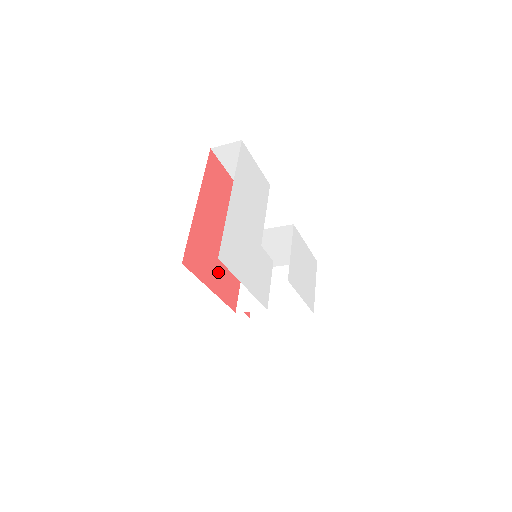
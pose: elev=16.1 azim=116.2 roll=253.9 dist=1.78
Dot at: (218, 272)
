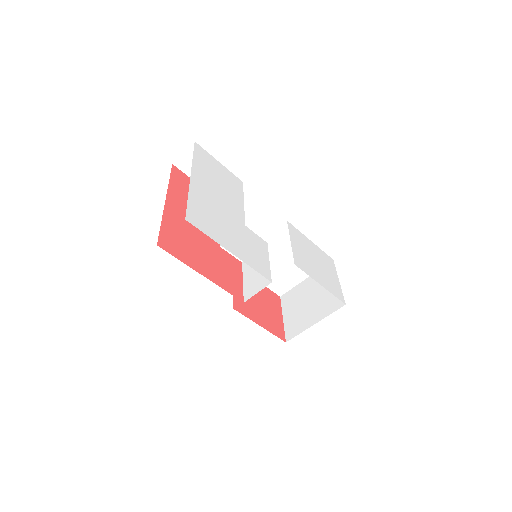
Dot at: (209, 262)
